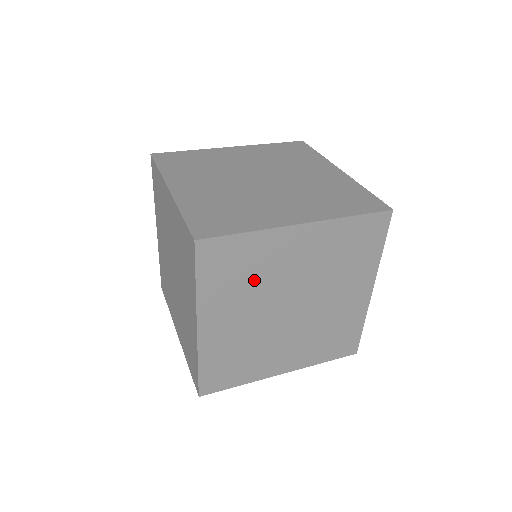
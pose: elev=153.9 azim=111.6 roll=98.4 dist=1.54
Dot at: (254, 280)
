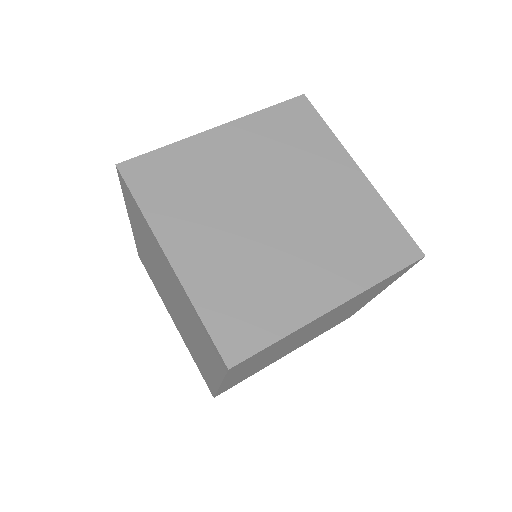
Dot at: (278, 348)
